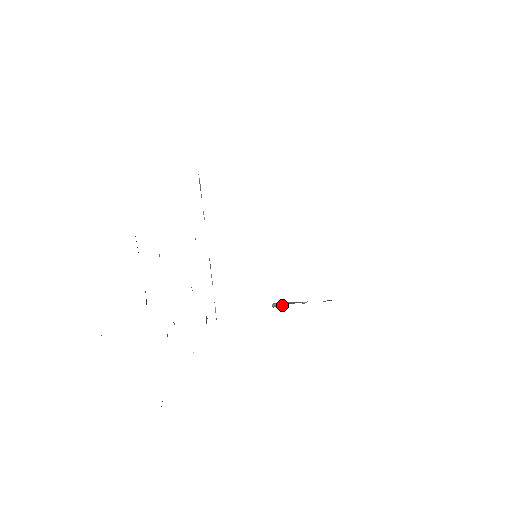
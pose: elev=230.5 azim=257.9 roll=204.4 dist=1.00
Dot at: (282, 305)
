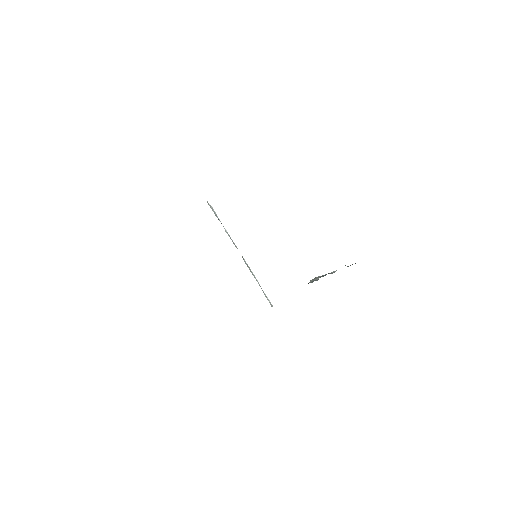
Dot at: (316, 280)
